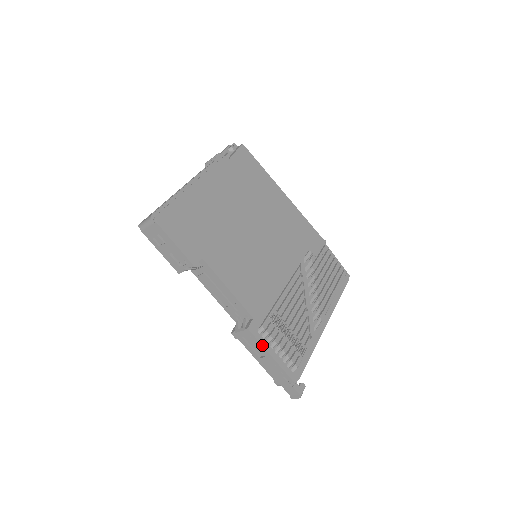
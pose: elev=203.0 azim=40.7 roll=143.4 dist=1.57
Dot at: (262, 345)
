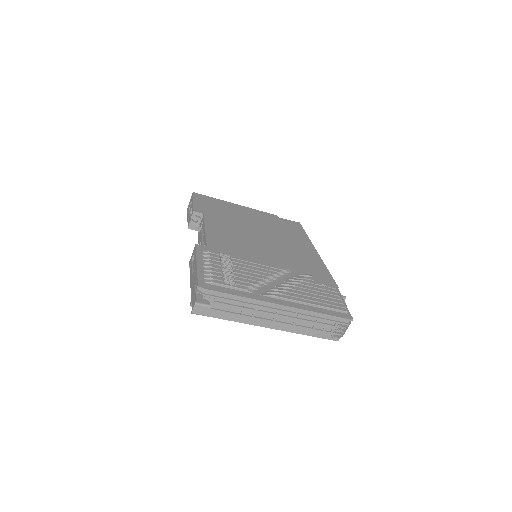
Dot at: (196, 255)
